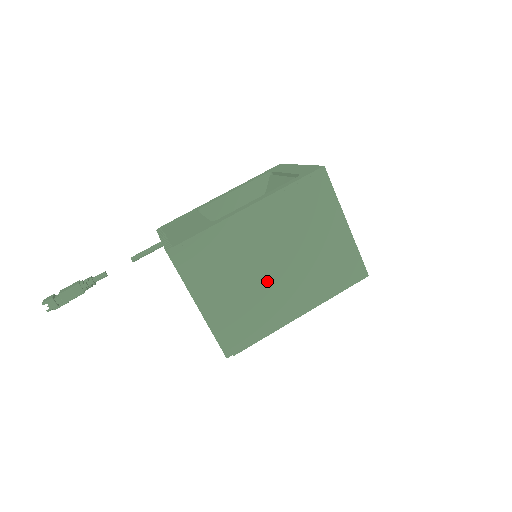
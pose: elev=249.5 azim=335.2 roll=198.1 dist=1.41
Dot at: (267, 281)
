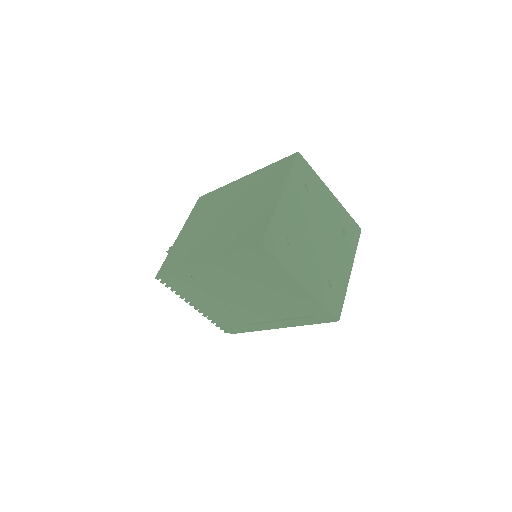
Dot at: (210, 228)
